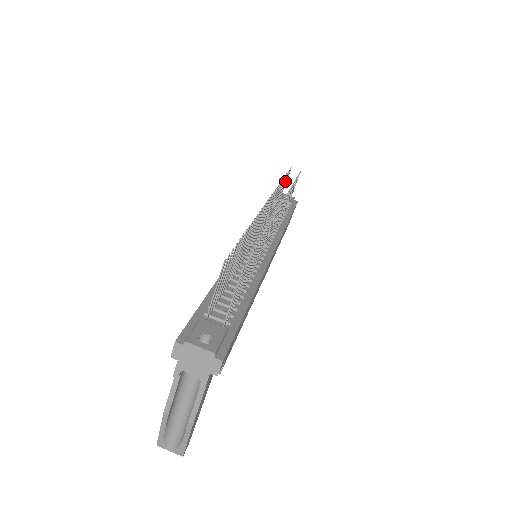
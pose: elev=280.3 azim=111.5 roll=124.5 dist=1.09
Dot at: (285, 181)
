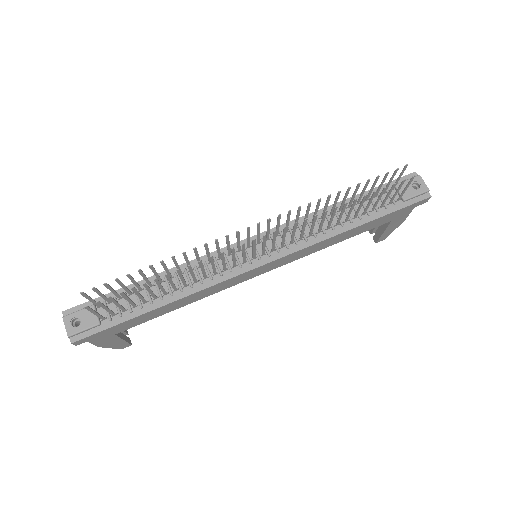
Dot at: (383, 180)
